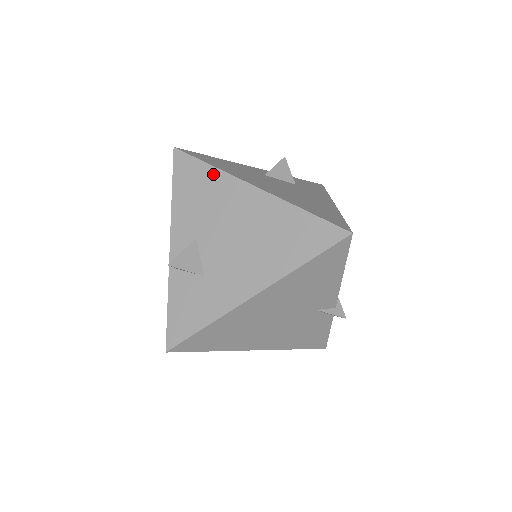
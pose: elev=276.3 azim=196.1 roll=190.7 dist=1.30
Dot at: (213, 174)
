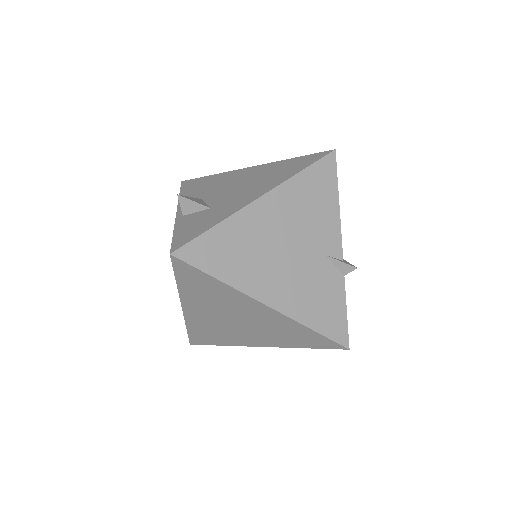
Dot at: (215, 176)
